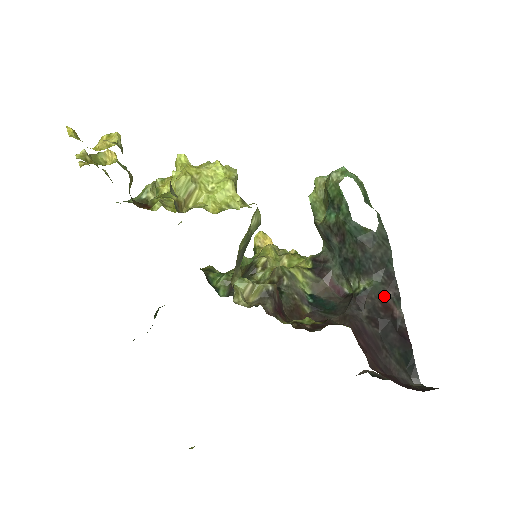
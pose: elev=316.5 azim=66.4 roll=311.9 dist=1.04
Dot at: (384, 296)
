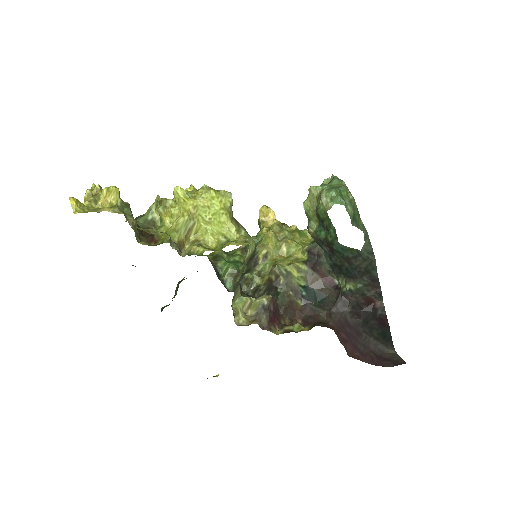
Dot at: (367, 294)
